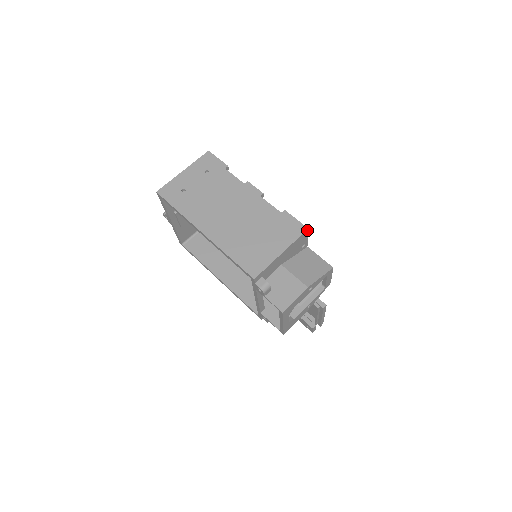
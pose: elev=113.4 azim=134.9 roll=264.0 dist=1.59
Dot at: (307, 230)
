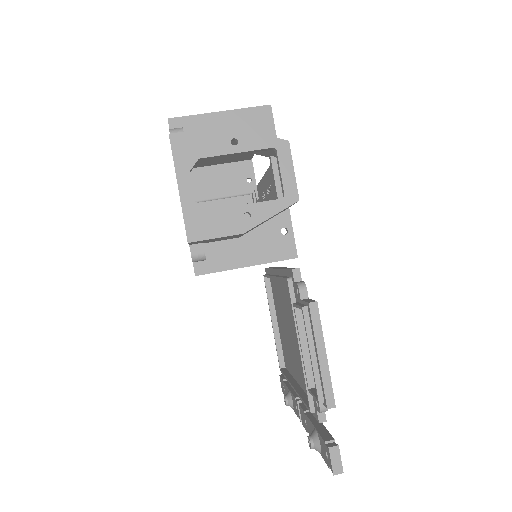
Dot at: (269, 108)
